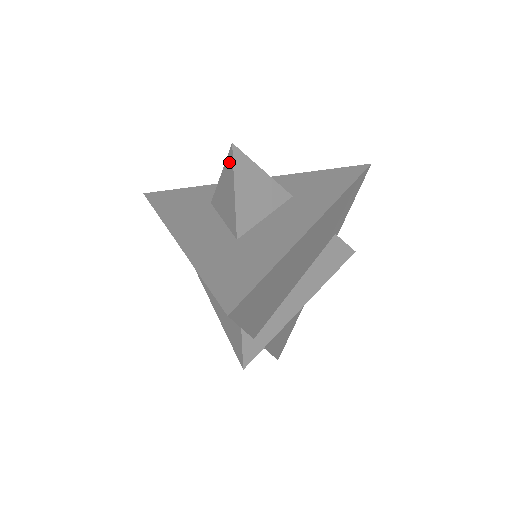
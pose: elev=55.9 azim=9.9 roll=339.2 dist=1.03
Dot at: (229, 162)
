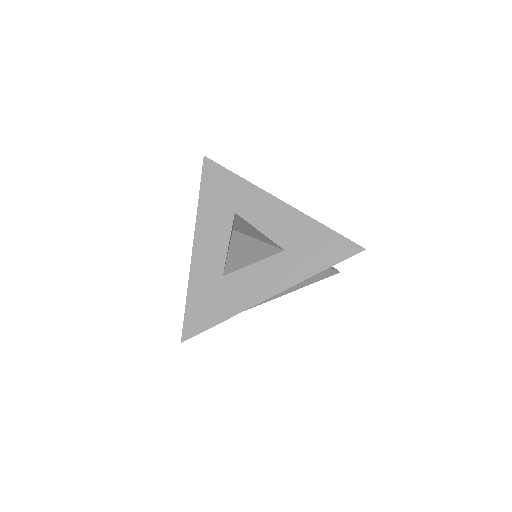
Dot at: occluded
